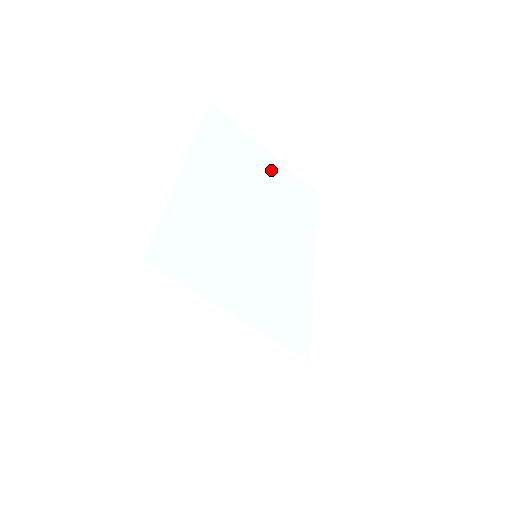
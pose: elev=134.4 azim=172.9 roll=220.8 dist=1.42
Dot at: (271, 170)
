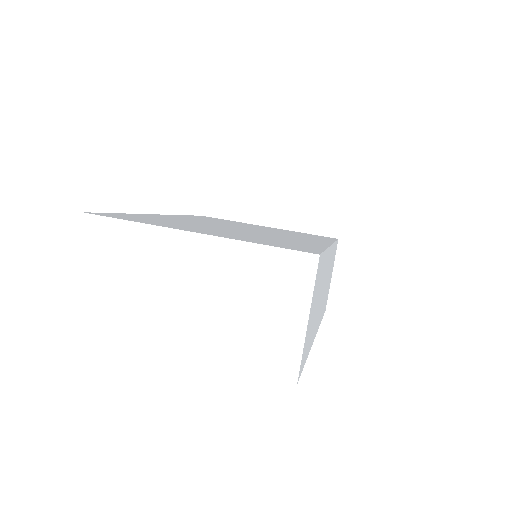
Dot at: occluded
